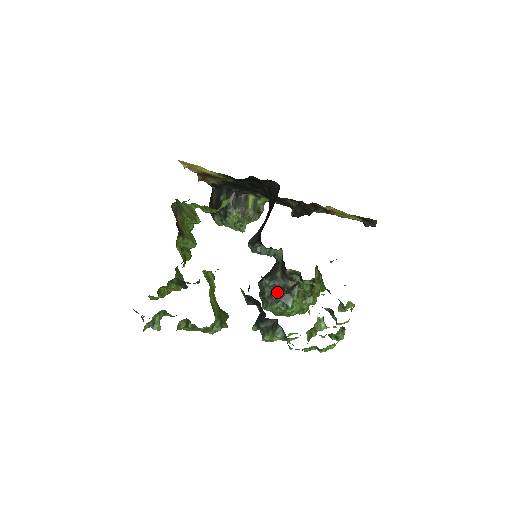
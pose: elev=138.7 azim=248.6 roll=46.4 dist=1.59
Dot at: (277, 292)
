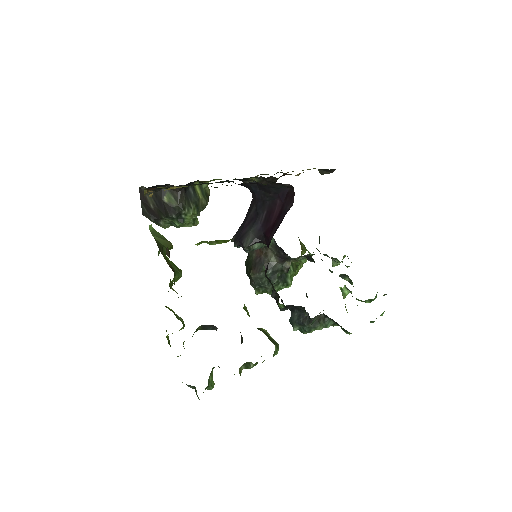
Dot at: (277, 277)
